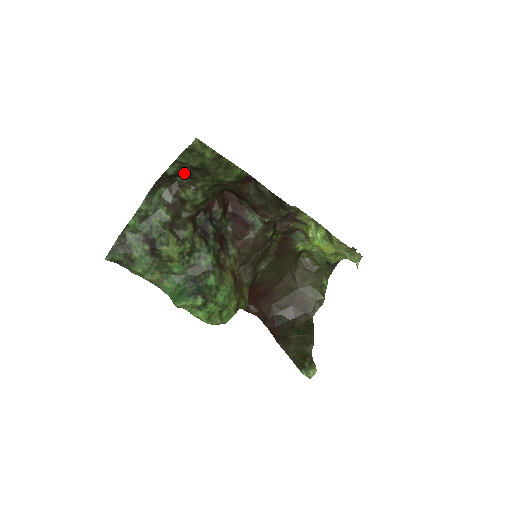
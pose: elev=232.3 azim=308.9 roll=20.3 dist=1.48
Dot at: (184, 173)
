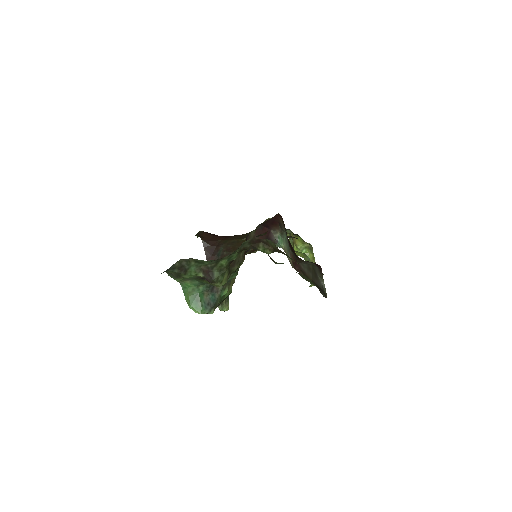
Dot at: occluded
